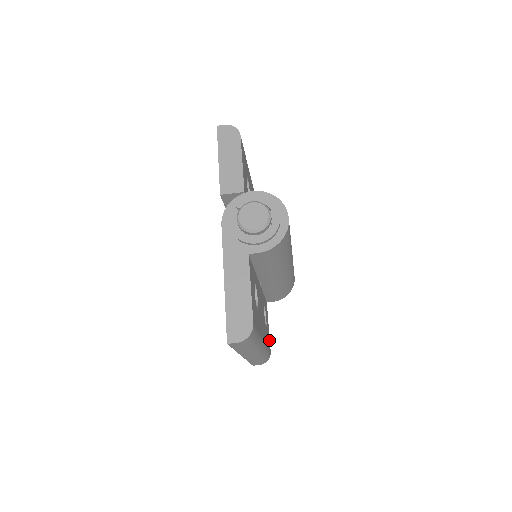
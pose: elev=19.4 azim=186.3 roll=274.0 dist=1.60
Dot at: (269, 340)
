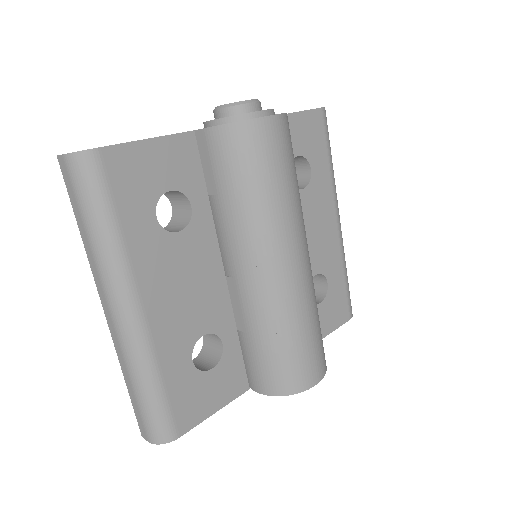
Dot at: (194, 418)
